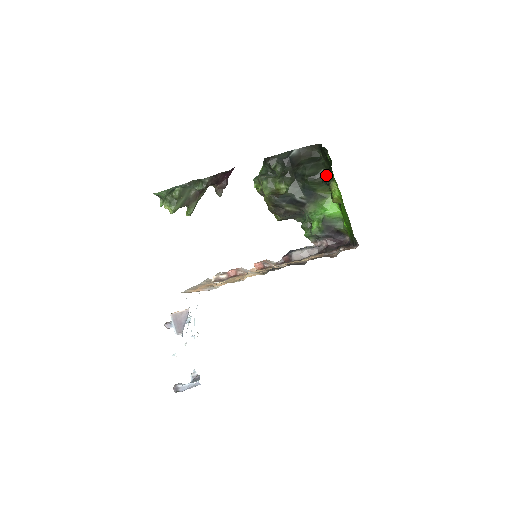
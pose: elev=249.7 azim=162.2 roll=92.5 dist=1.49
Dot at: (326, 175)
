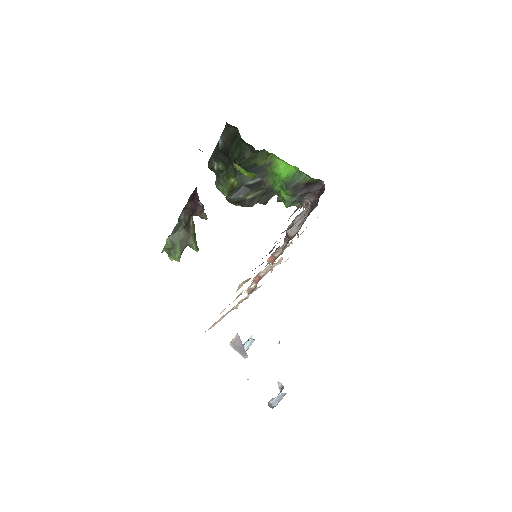
Dot at: (249, 147)
